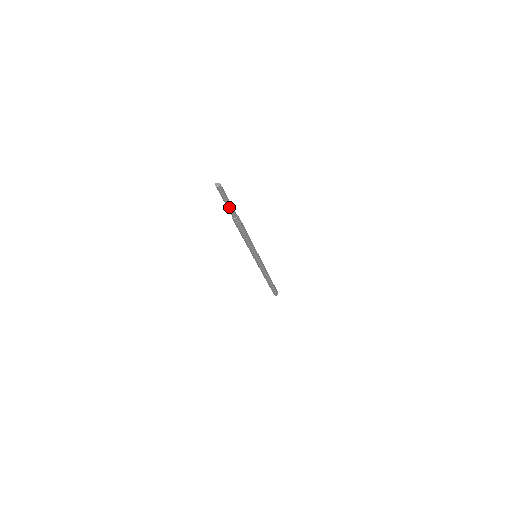
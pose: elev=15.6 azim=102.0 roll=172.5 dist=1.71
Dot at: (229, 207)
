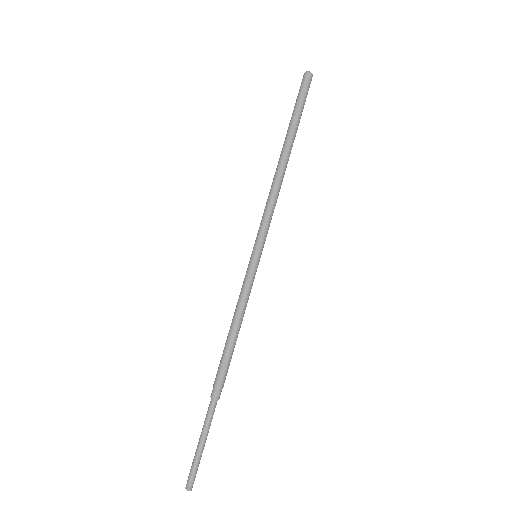
Dot at: (207, 430)
